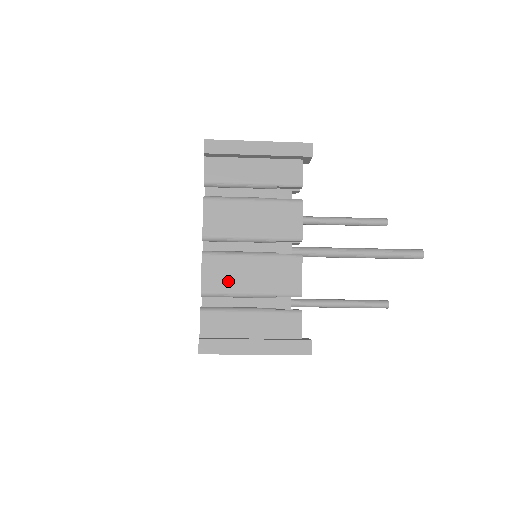
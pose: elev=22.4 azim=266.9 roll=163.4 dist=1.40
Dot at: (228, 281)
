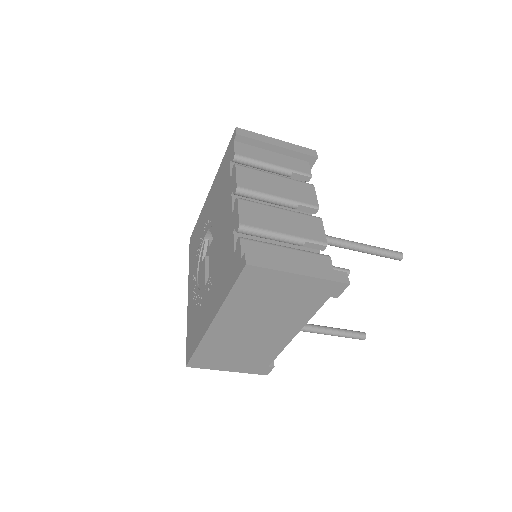
Dot at: (263, 221)
